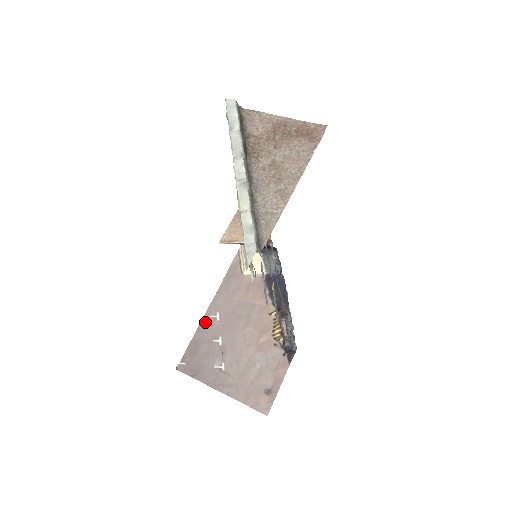
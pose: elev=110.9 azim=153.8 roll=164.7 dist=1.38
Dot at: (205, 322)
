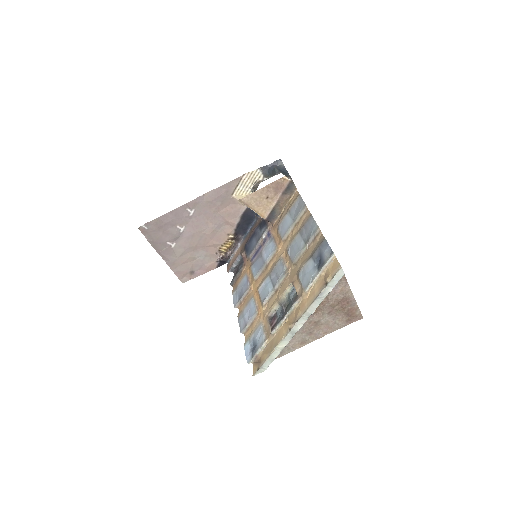
Dot at: (180, 210)
